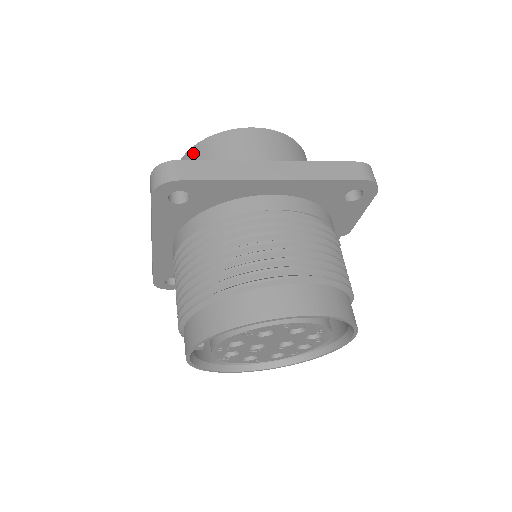
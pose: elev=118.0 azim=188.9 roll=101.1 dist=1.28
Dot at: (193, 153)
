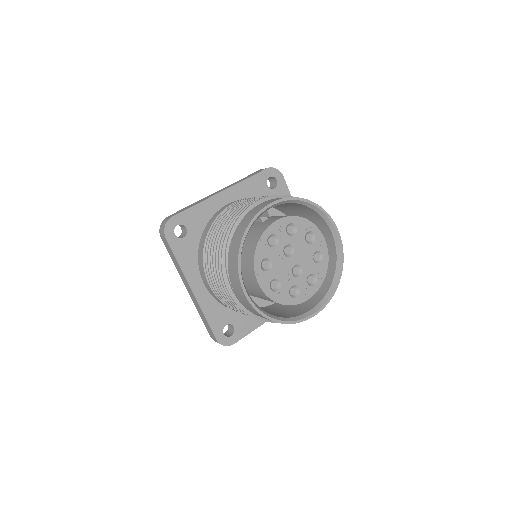
Dot at: occluded
